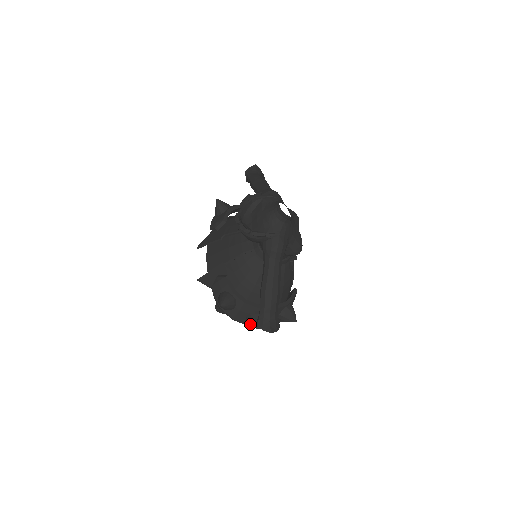
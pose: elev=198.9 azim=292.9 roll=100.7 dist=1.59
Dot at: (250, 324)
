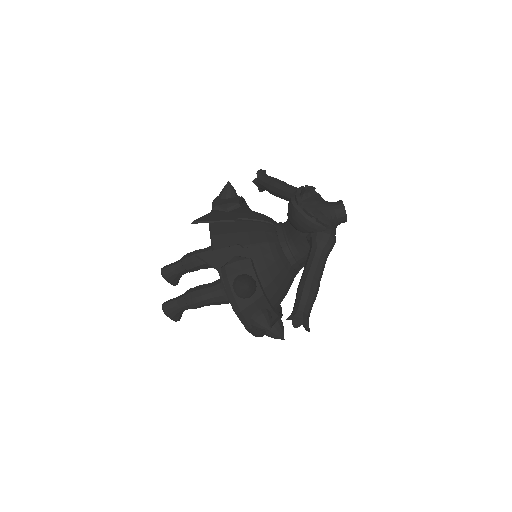
Dot at: (258, 322)
